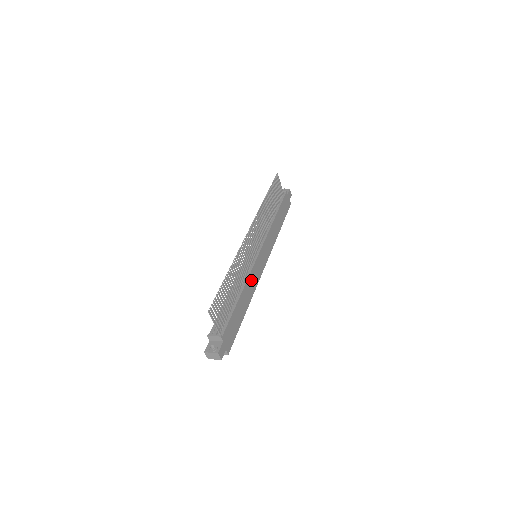
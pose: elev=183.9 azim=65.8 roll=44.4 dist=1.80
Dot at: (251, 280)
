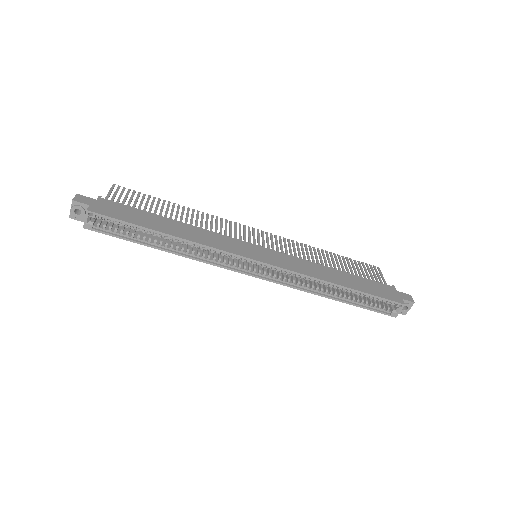
Dot at: (211, 237)
